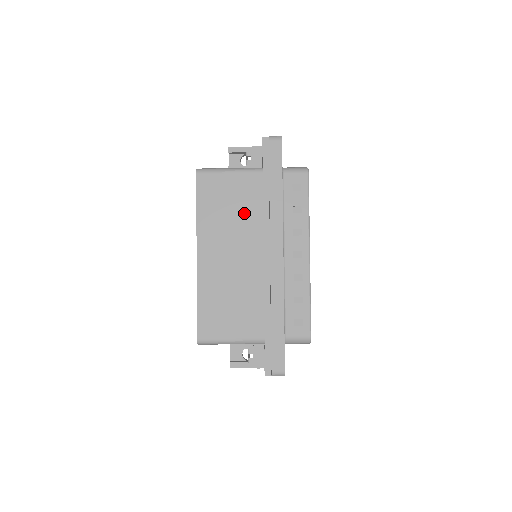
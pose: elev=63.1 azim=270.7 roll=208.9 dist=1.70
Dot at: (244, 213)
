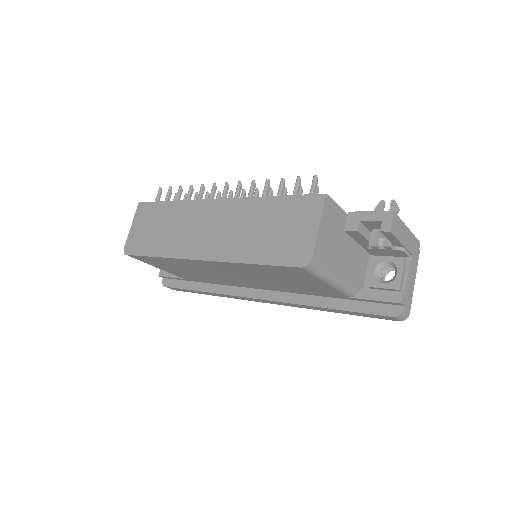
Dot at: (286, 285)
